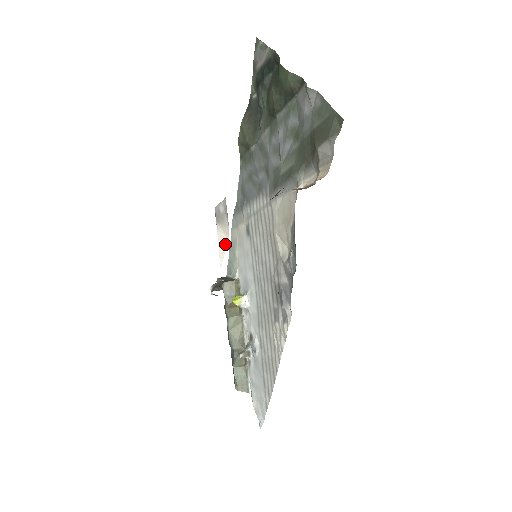
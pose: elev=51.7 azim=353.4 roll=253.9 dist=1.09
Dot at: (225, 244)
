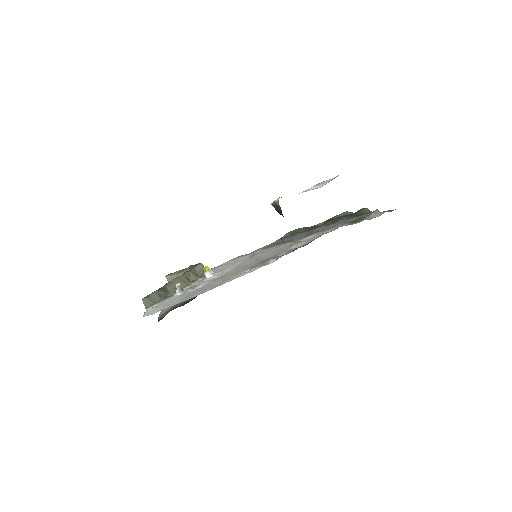
Dot at: (313, 189)
